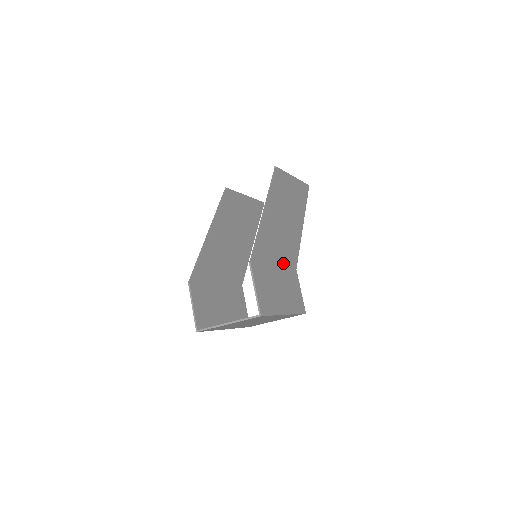
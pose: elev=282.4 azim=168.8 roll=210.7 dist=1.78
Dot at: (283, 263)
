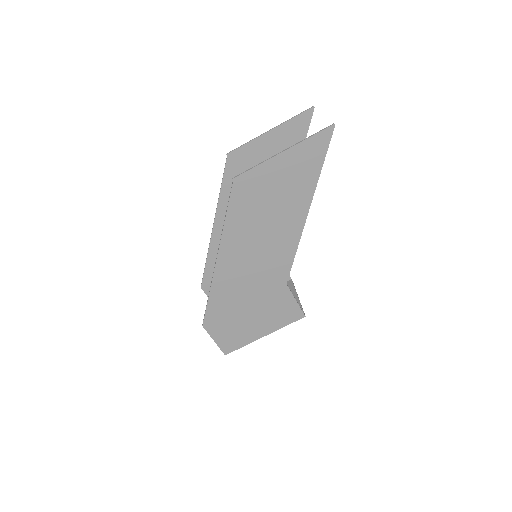
Dot at: (258, 293)
